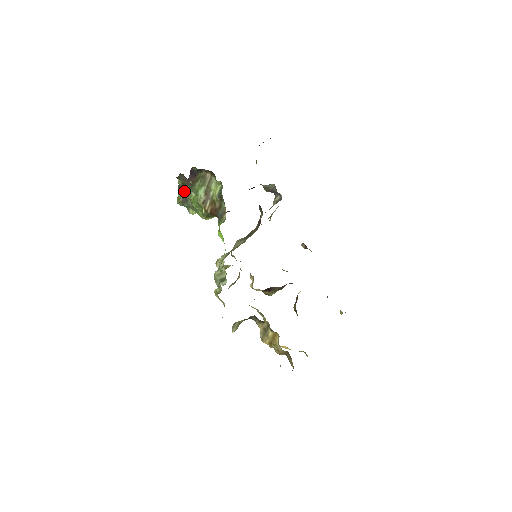
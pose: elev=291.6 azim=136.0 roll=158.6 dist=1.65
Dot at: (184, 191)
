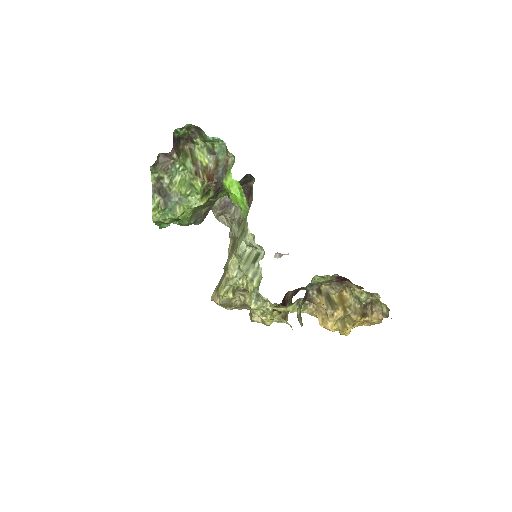
Dot at: (162, 189)
